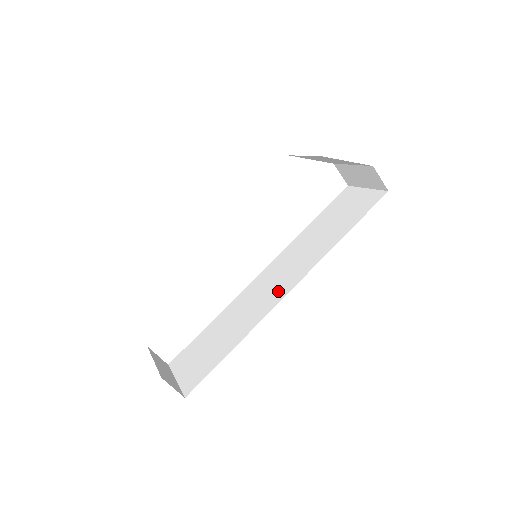
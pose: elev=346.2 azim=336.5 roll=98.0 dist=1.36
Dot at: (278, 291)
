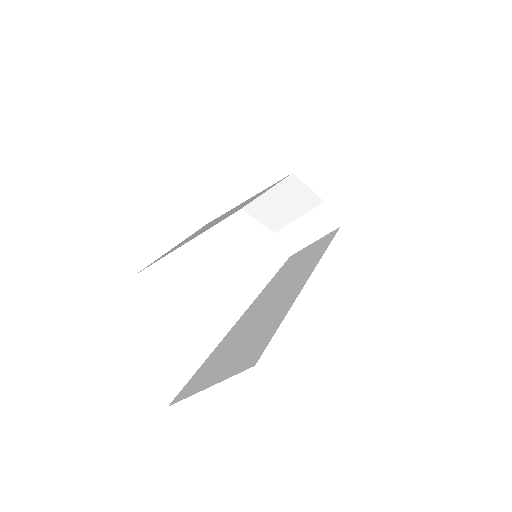
Dot at: (295, 284)
